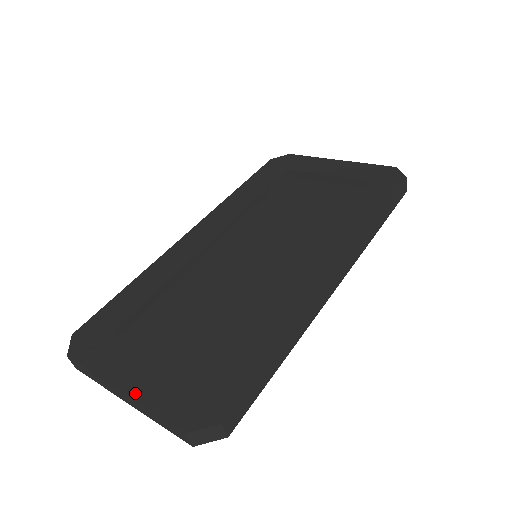
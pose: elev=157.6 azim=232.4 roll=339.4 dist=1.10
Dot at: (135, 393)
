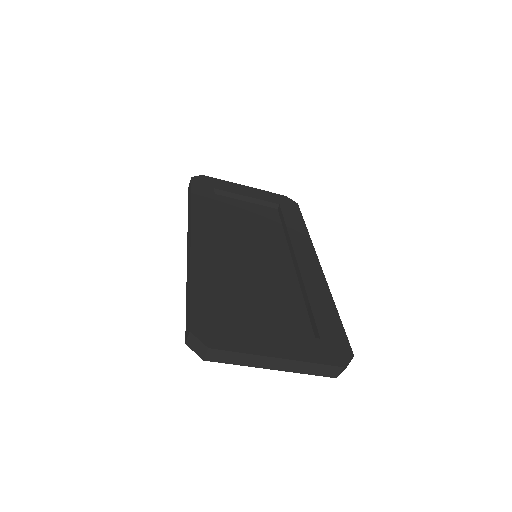
Dot at: (292, 356)
